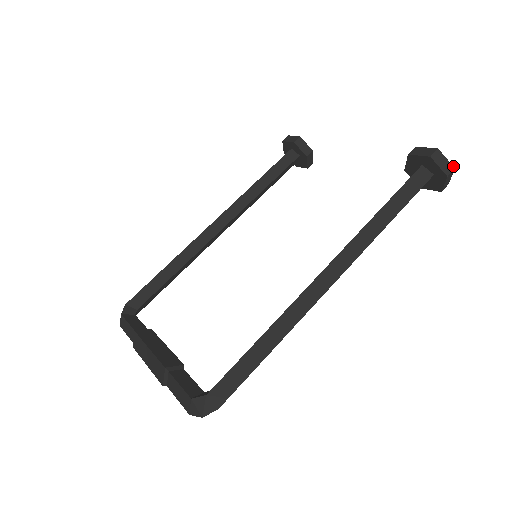
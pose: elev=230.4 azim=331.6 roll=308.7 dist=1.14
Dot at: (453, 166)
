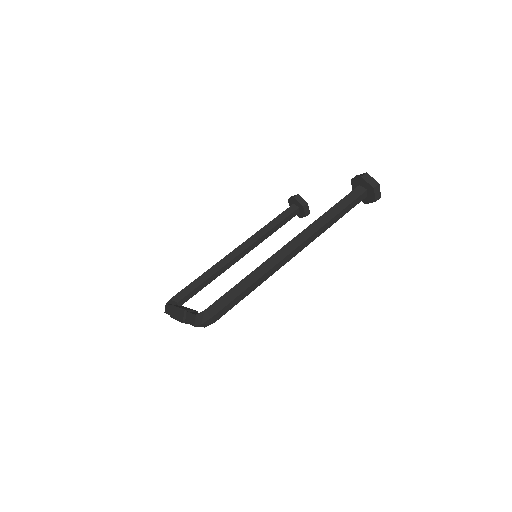
Dot at: occluded
